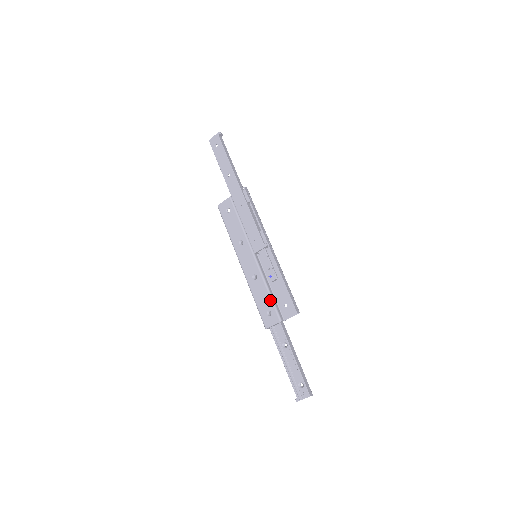
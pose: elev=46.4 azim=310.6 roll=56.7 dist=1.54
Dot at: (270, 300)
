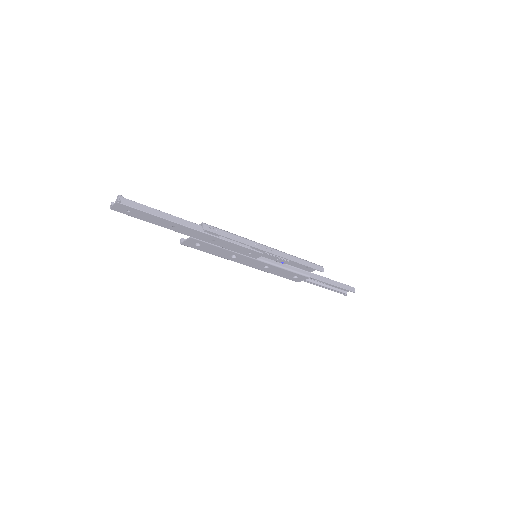
Dot at: (292, 273)
